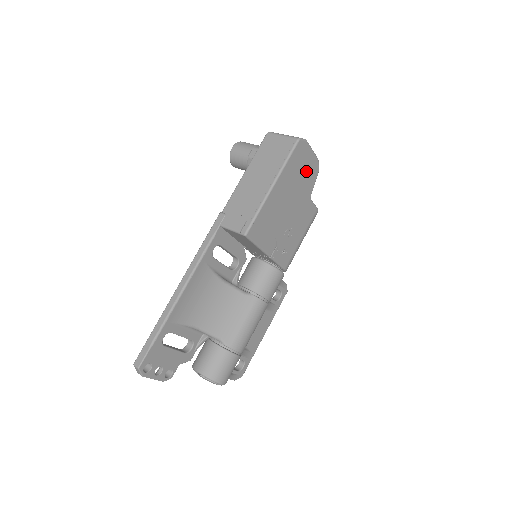
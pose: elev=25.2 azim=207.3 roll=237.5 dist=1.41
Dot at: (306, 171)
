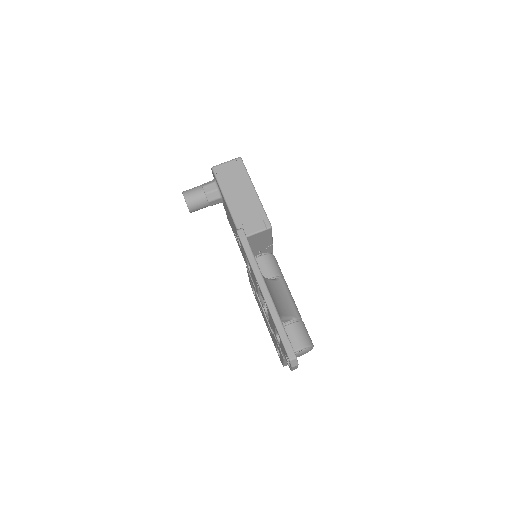
Dot at: occluded
